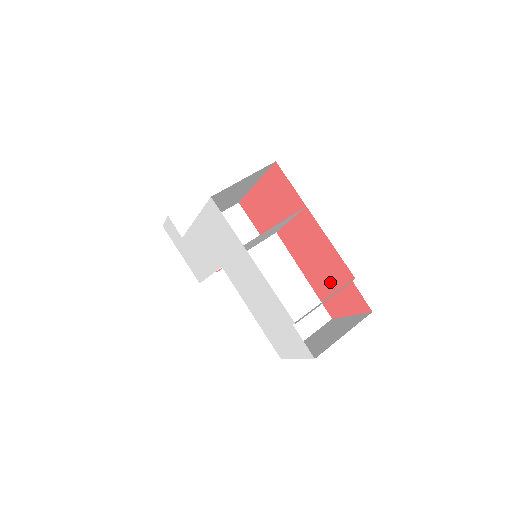
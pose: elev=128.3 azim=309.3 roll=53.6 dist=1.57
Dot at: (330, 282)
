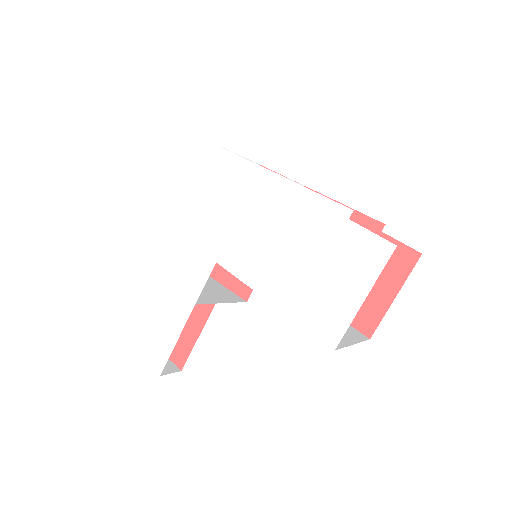
Dot at: occluded
